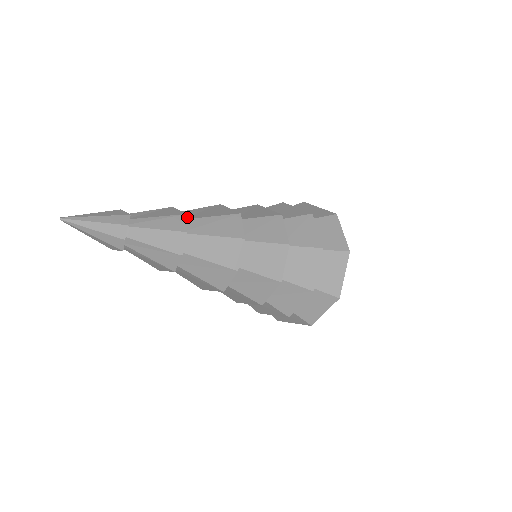
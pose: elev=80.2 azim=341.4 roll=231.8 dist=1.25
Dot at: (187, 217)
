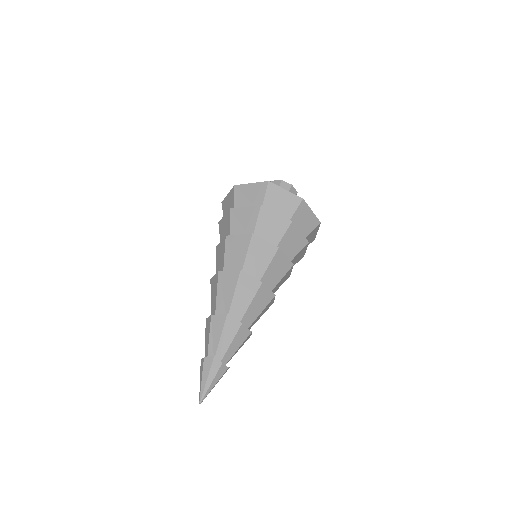
Dot at: (226, 312)
